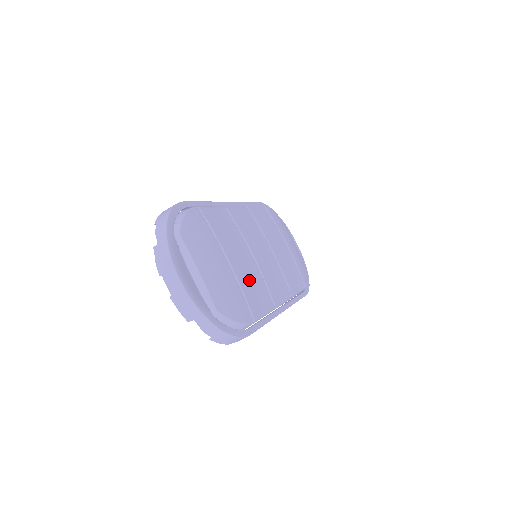
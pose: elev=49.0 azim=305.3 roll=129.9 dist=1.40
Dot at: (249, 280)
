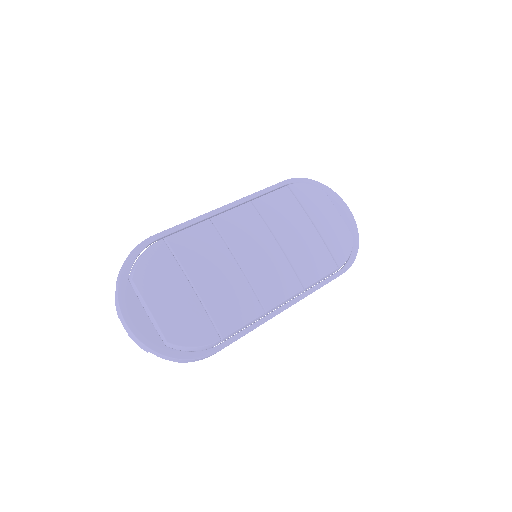
Dot at: (223, 296)
